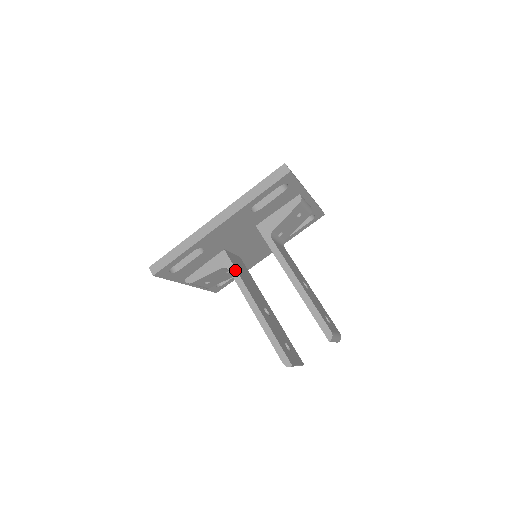
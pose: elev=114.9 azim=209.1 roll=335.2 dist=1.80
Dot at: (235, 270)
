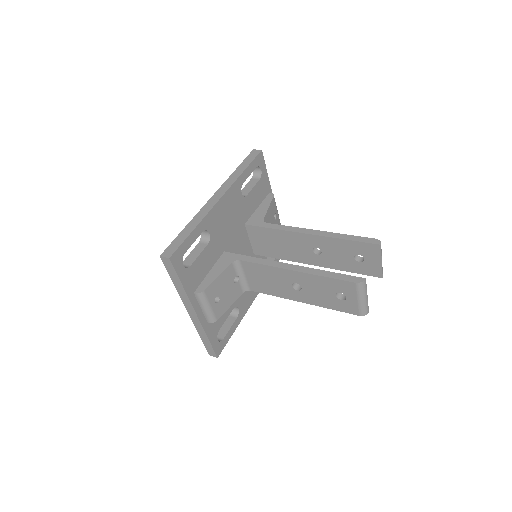
Dot at: (247, 256)
